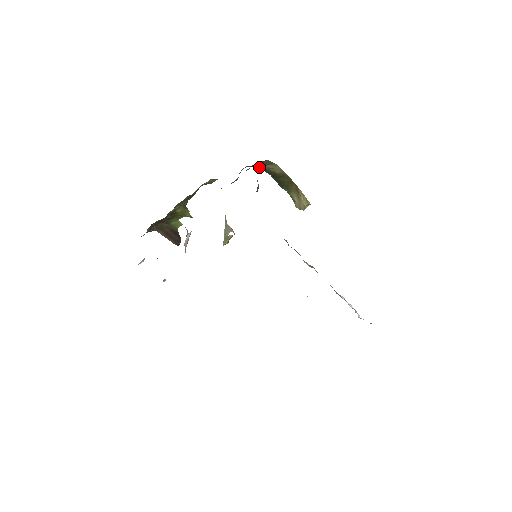
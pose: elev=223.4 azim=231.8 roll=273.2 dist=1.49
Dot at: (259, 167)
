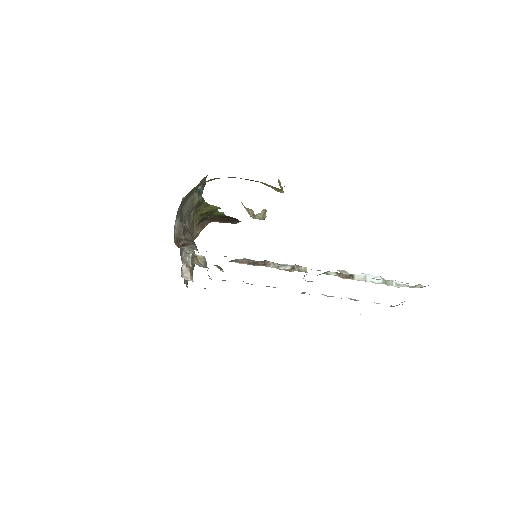
Dot at: occluded
